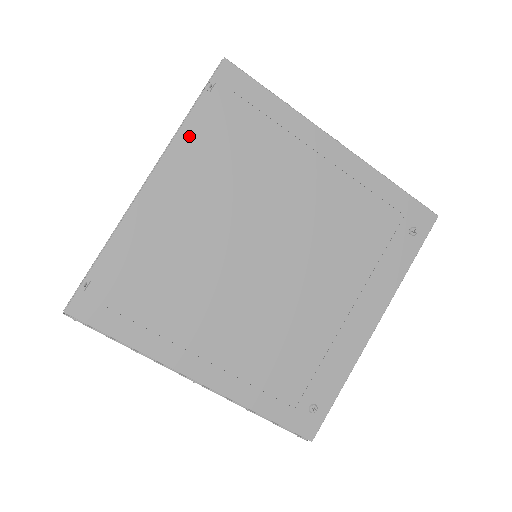
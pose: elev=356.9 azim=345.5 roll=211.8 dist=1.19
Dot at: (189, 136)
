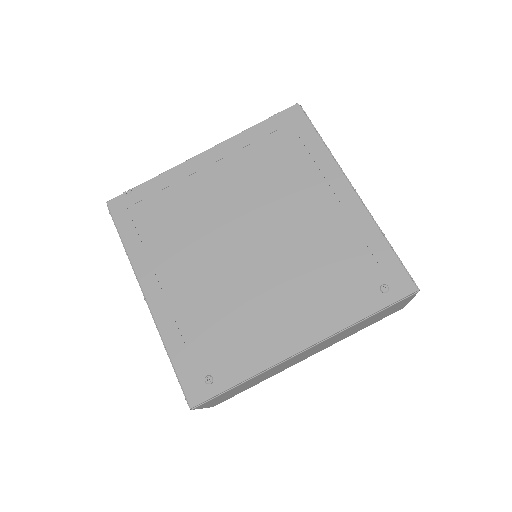
Dot at: (245, 138)
